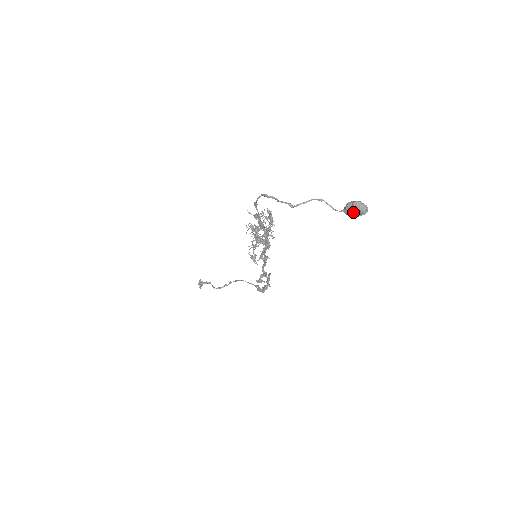
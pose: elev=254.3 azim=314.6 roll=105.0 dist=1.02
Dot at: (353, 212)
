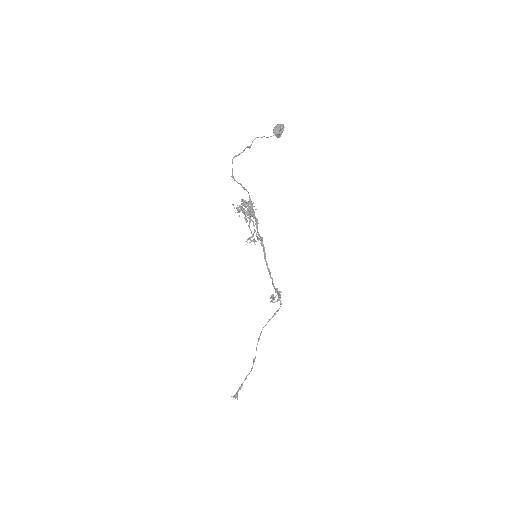
Dot at: (278, 129)
